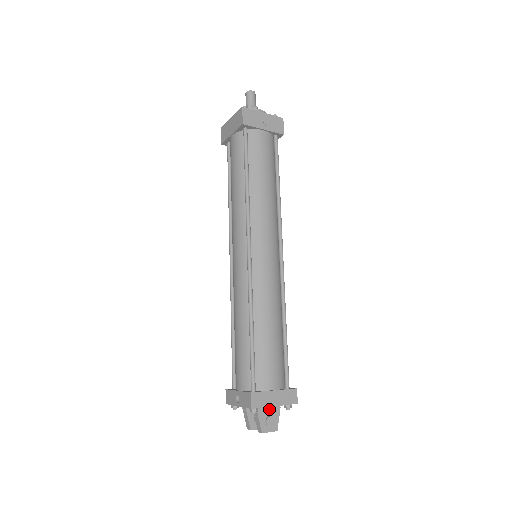
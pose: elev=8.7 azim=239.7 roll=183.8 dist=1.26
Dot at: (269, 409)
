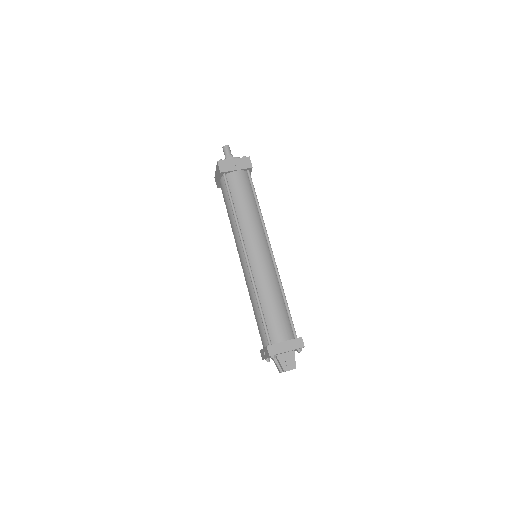
Dot at: (286, 355)
